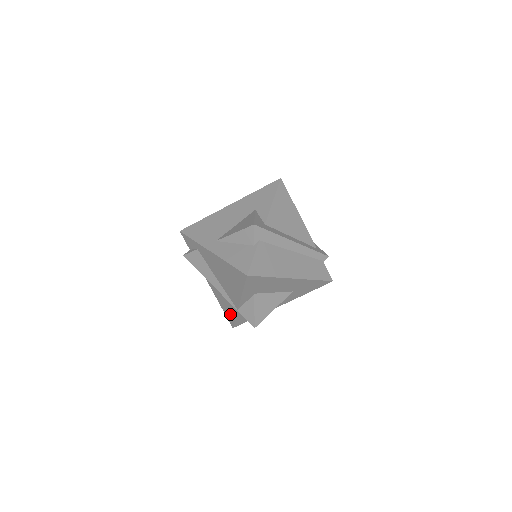
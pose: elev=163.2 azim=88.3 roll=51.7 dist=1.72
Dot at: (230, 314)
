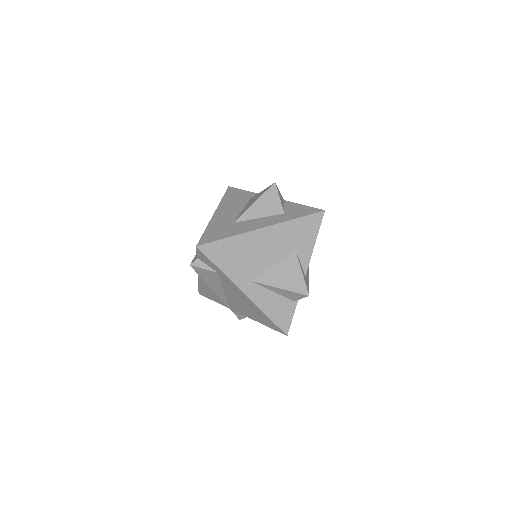
Dot at: (210, 296)
